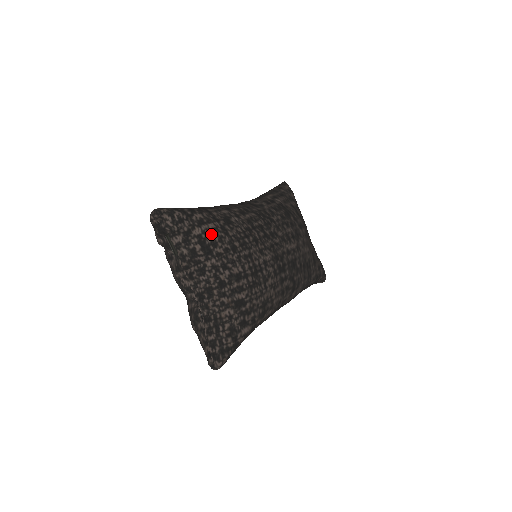
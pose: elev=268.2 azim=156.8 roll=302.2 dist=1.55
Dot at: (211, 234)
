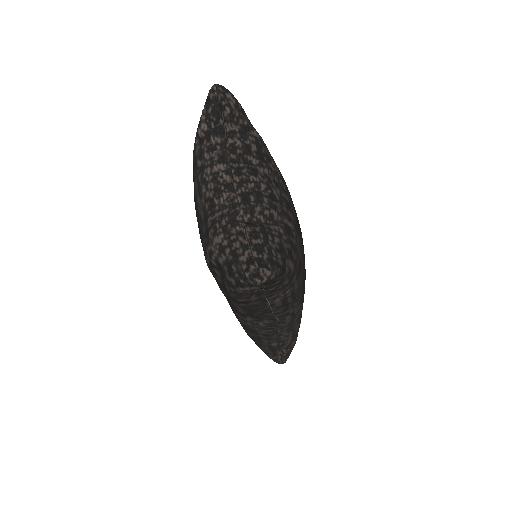
Dot at: (266, 149)
